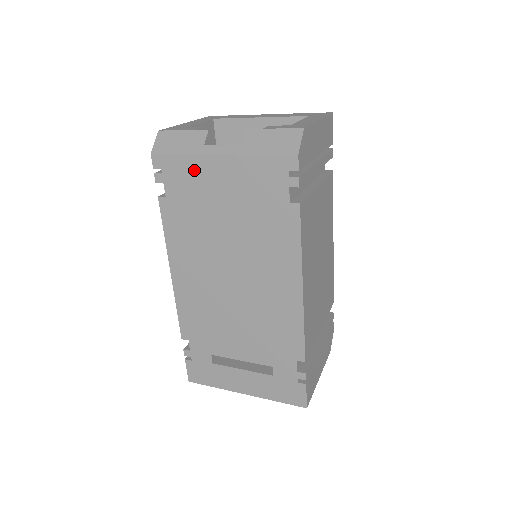
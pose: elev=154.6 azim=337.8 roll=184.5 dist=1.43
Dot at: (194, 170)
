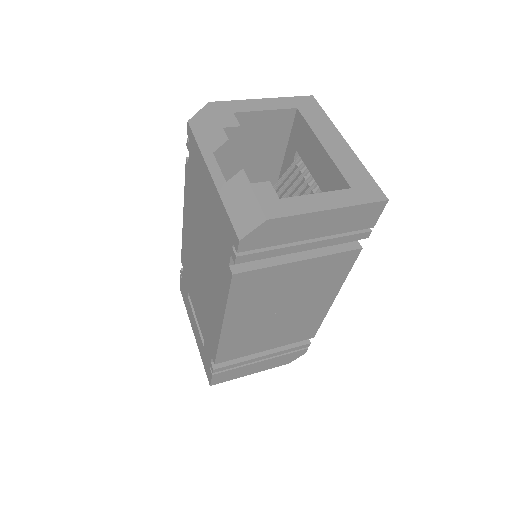
Dot at: (200, 166)
